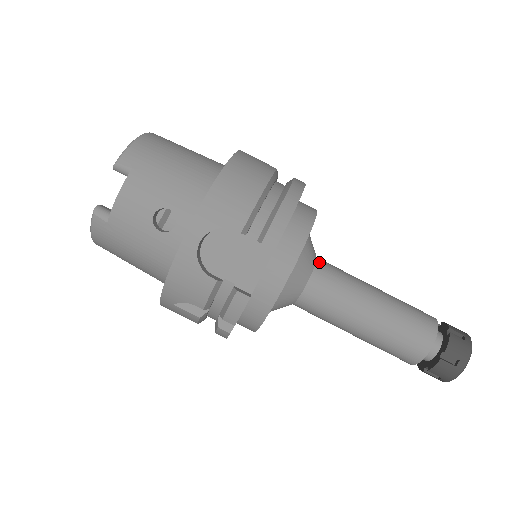
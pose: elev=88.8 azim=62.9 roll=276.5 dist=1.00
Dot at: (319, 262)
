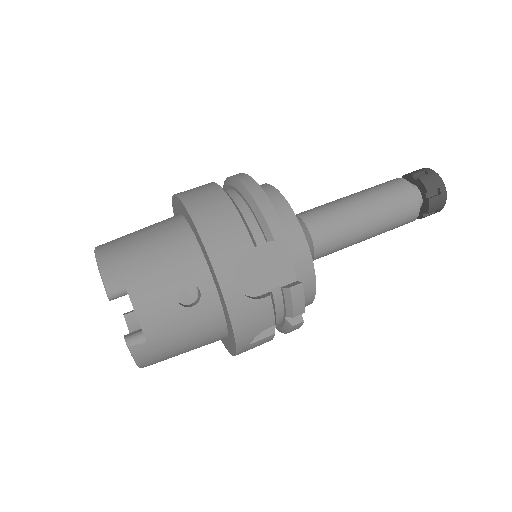
Dot at: (302, 216)
